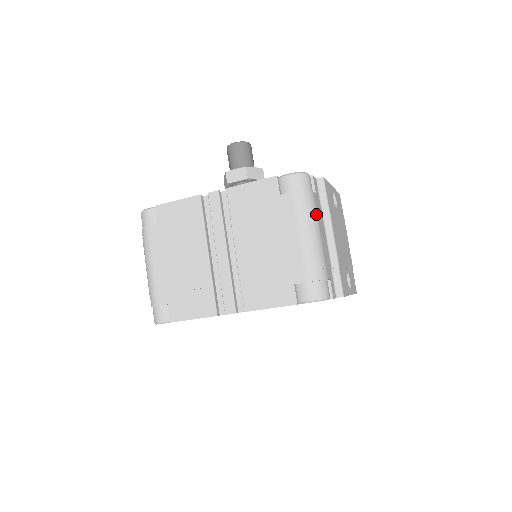
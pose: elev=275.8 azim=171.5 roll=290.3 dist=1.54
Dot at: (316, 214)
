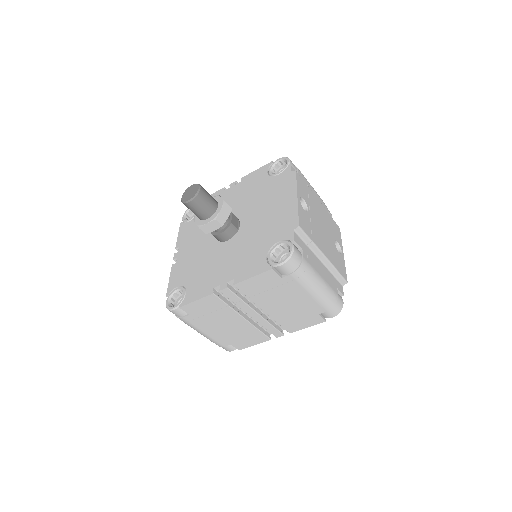
Dot at: (313, 270)
